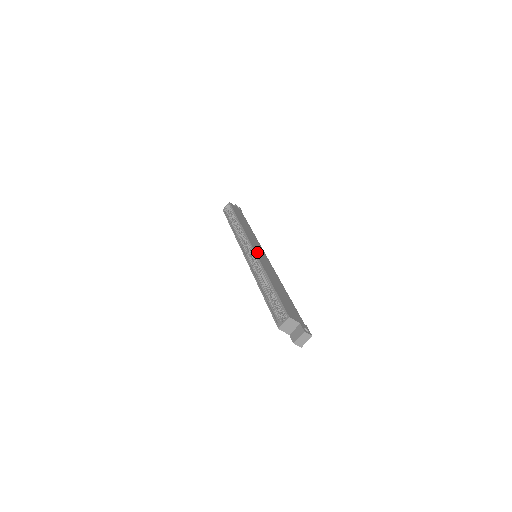
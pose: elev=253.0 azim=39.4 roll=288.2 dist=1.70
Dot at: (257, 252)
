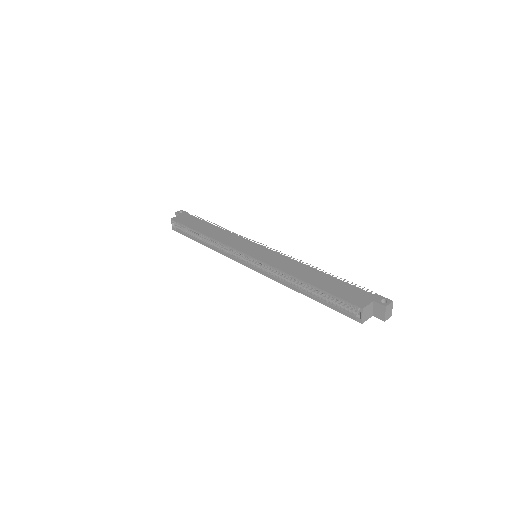
Dot at: (257, 256)
